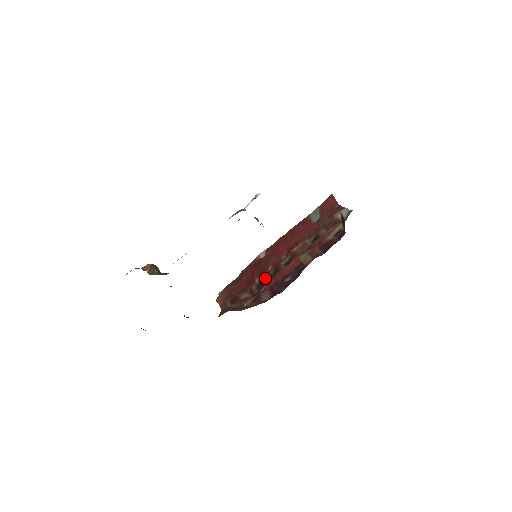
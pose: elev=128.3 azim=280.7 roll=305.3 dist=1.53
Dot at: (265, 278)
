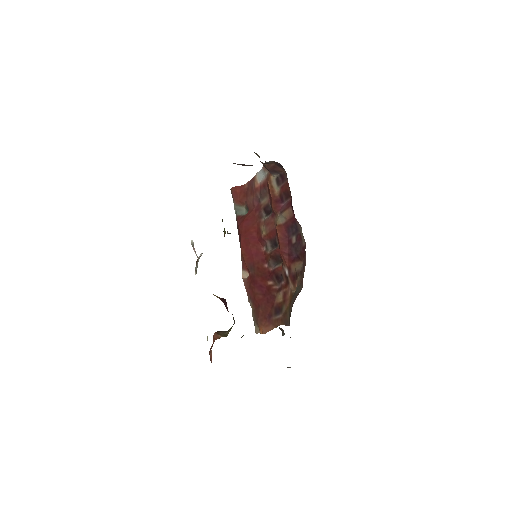
Dot at: (274, 270)
